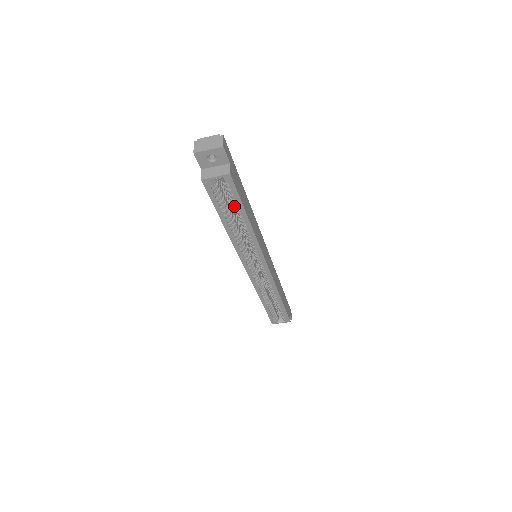
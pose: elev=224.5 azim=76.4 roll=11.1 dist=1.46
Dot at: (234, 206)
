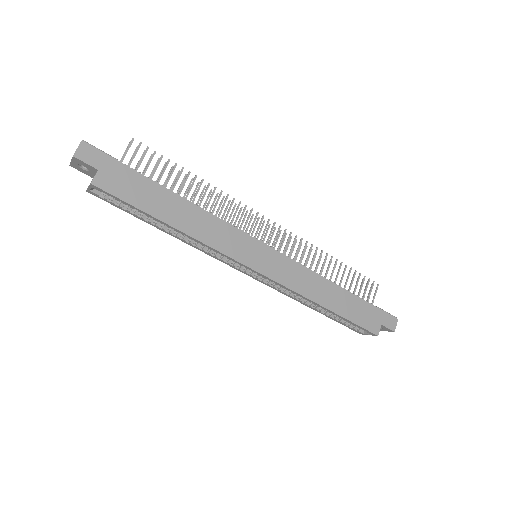
Dot at: occluded
